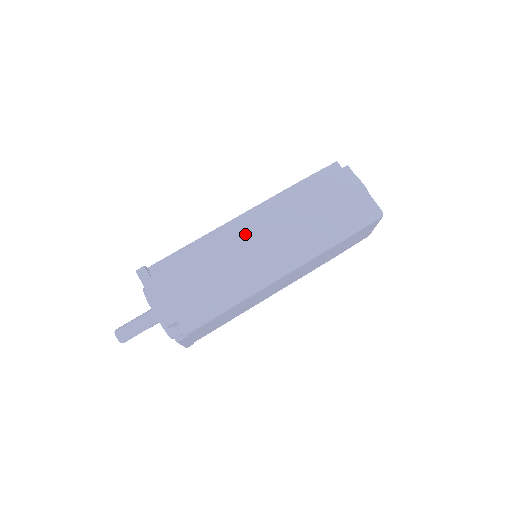
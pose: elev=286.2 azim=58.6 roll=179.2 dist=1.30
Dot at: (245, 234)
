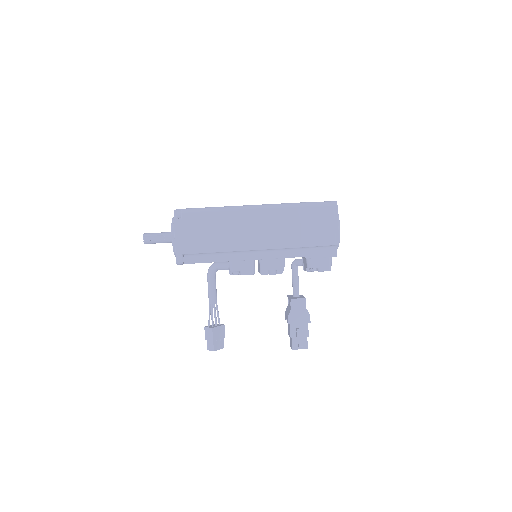
Dot at: occluded
